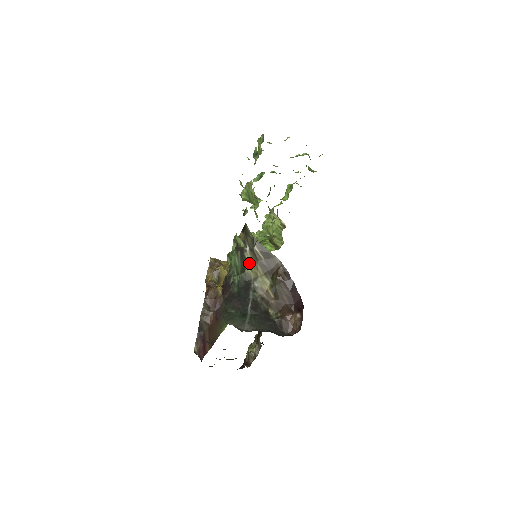
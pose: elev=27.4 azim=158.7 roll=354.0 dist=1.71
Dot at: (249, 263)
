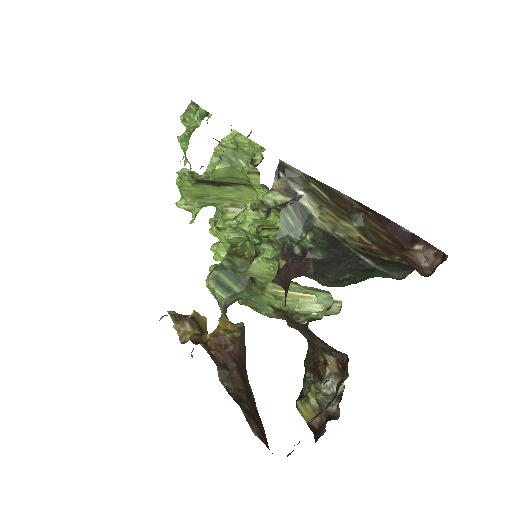
Dot at: (313, 211)
